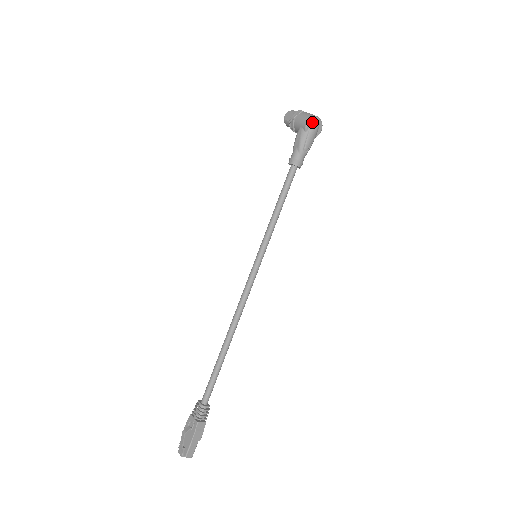
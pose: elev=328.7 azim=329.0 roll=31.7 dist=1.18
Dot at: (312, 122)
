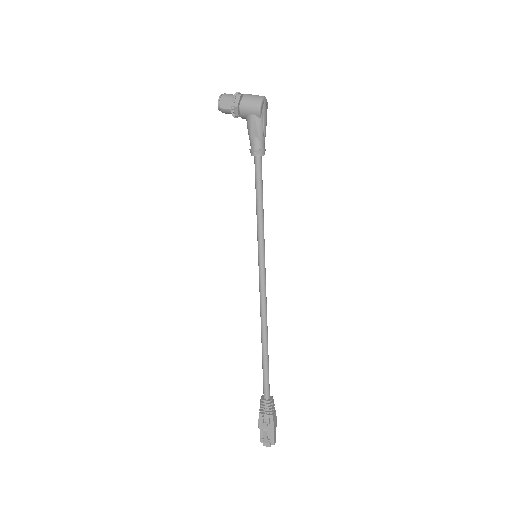
Dot at: (262, 105)
